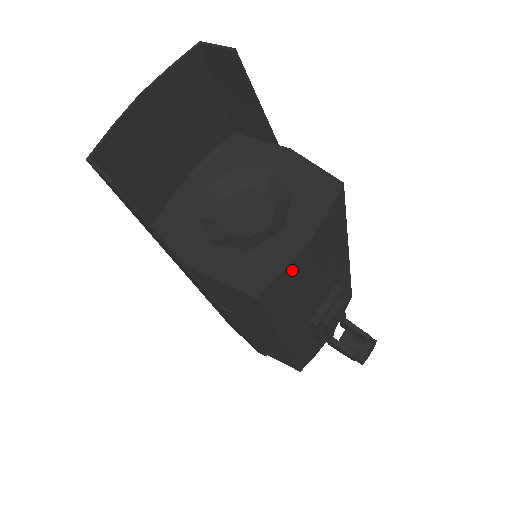
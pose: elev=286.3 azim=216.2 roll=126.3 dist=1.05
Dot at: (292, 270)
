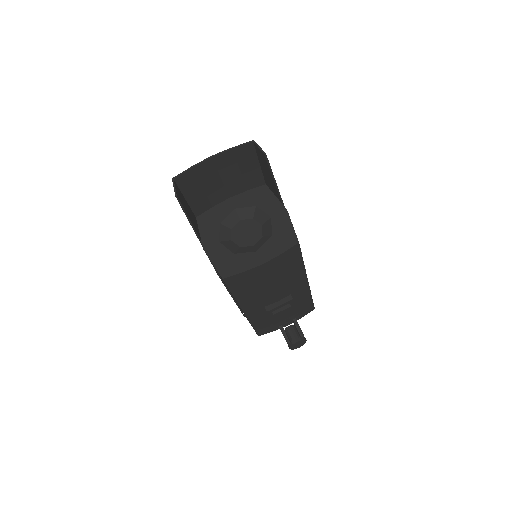
Dot at: (249, 274)
